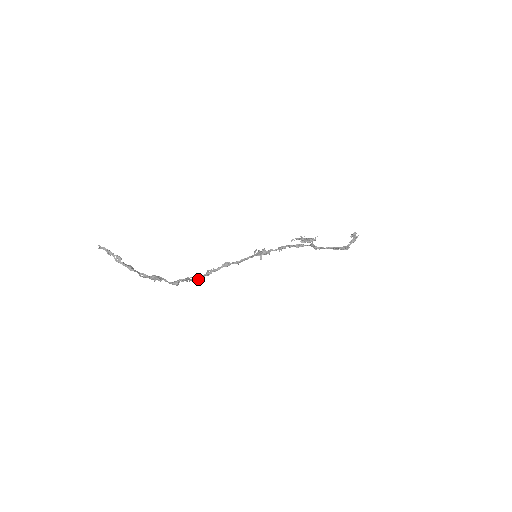
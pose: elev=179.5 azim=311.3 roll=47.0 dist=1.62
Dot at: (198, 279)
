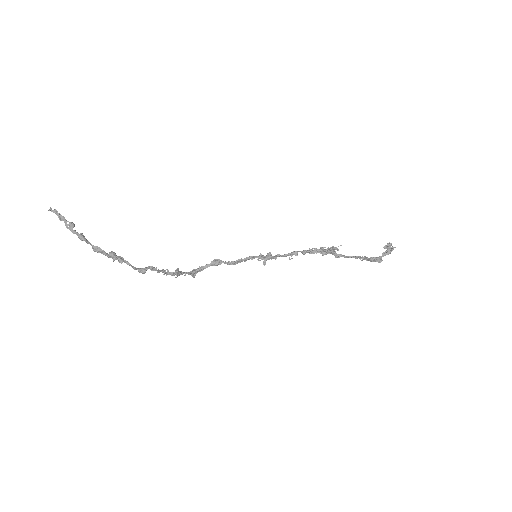
Dot at: (176, 274)
